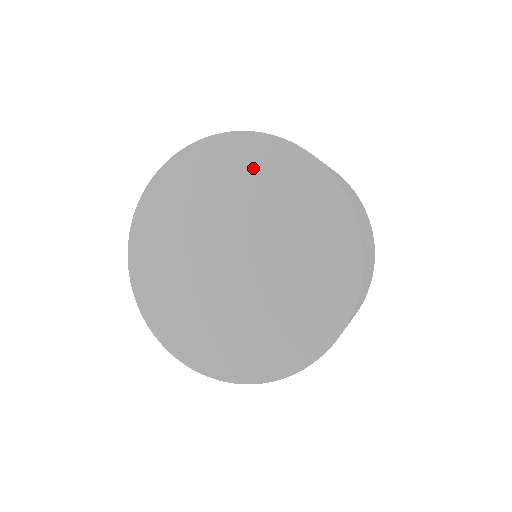
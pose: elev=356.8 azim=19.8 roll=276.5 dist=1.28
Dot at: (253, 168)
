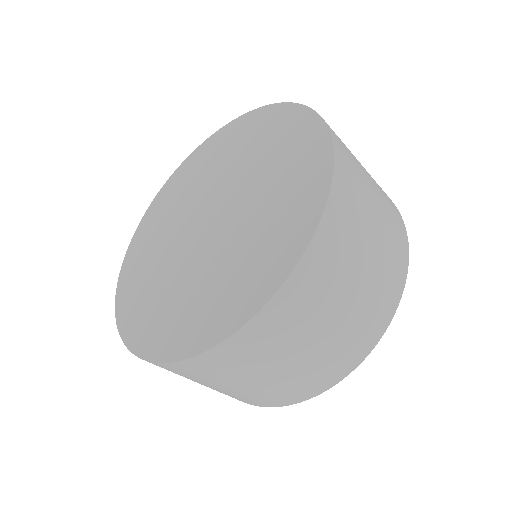
Dot at: (272, 135)
